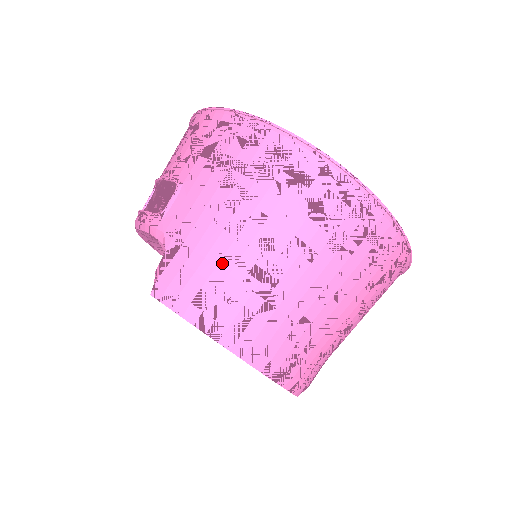
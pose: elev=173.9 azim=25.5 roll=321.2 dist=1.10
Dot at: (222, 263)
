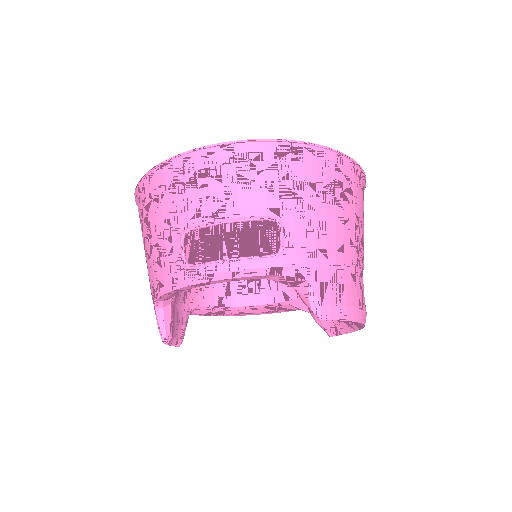
Dot at: (345, 267)
